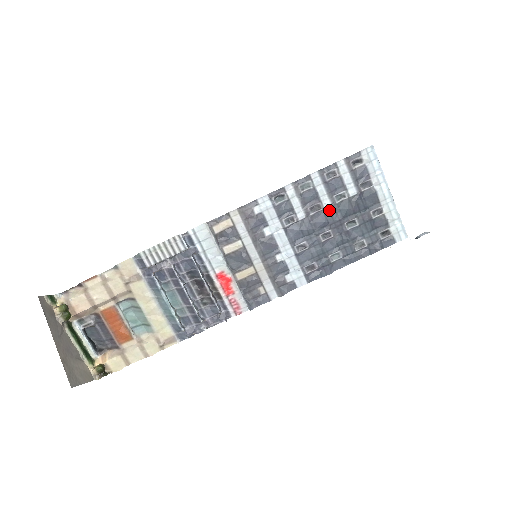
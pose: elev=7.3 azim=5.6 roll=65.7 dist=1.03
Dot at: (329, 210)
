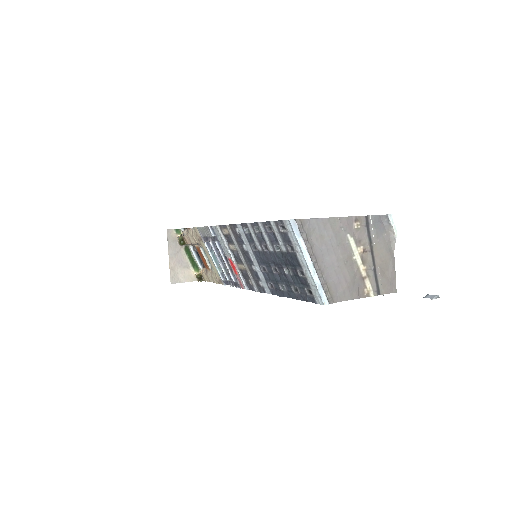
Dot at: (273, 253)
